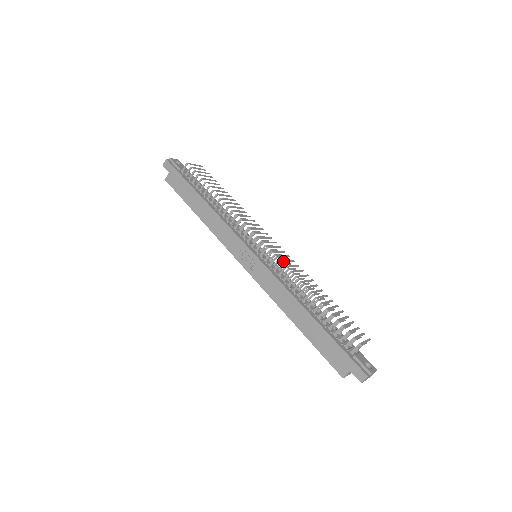
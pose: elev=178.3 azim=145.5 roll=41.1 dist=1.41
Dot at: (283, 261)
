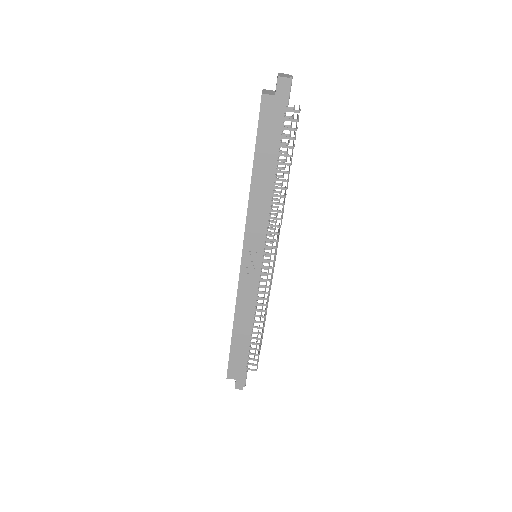
Dot at: occluded
